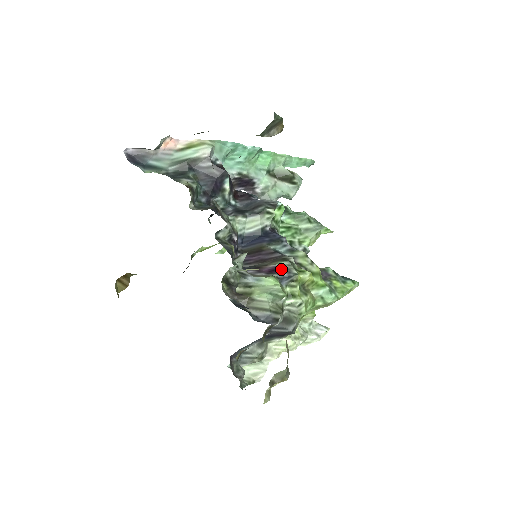
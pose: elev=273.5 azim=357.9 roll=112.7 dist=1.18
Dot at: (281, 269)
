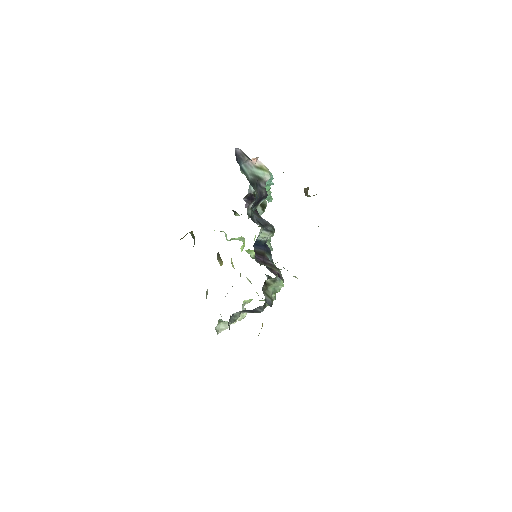
Dot at: (280, 275)
